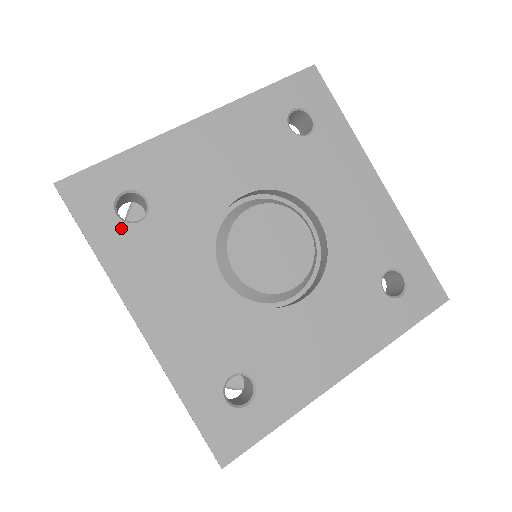
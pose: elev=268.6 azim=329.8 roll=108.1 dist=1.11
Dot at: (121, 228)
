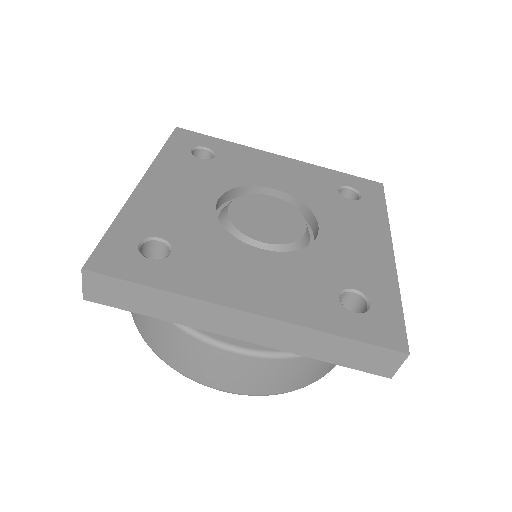
Dot at: (163, 264)
